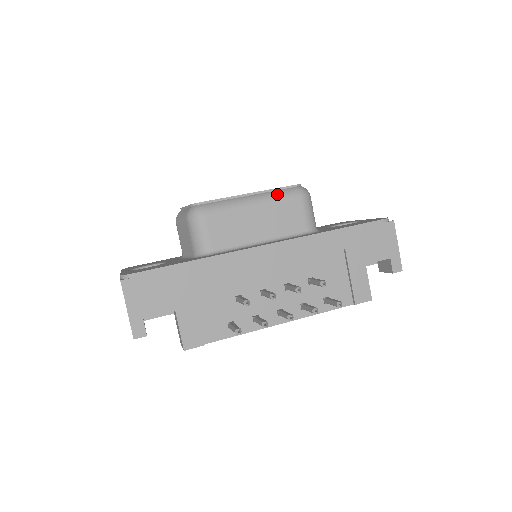
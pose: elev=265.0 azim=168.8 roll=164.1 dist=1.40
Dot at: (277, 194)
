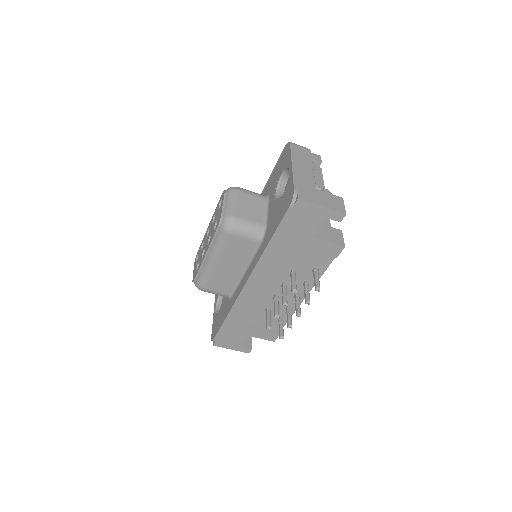
Dot at: (216, 244)
